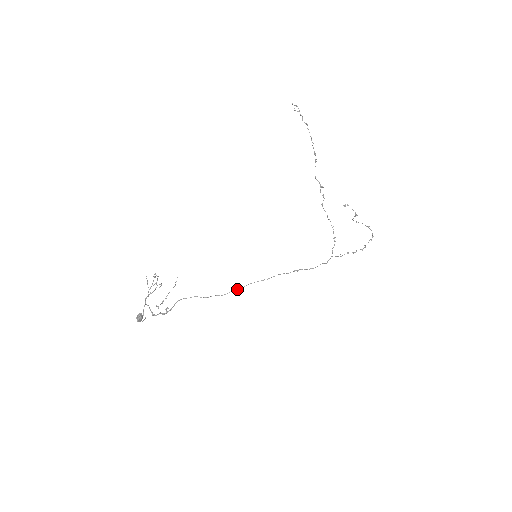
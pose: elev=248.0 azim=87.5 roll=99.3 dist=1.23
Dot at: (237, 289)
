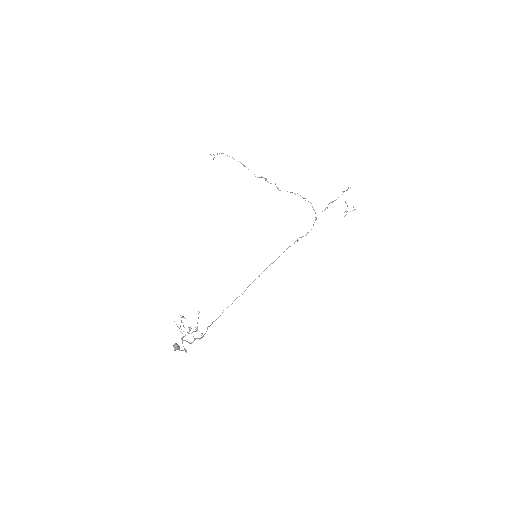
Dot at: occluded
